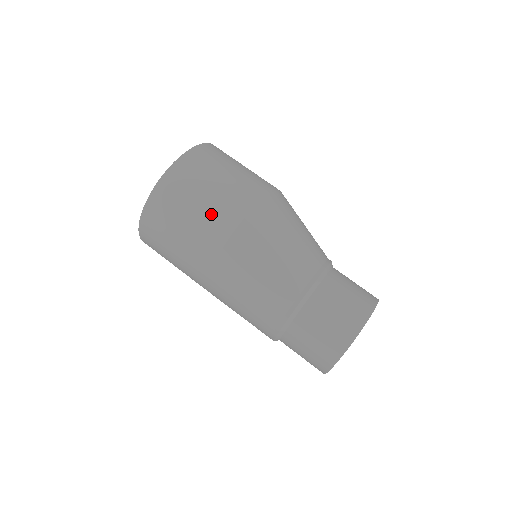
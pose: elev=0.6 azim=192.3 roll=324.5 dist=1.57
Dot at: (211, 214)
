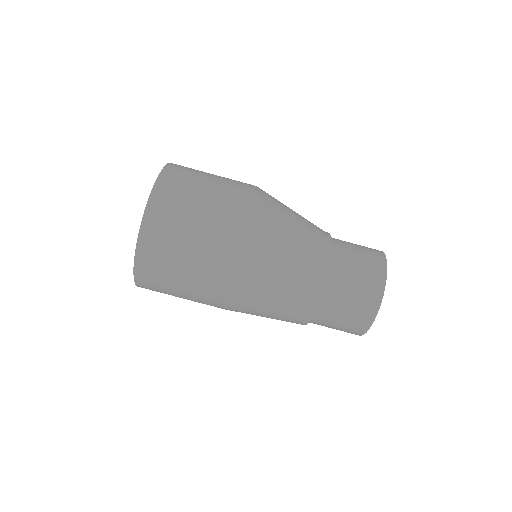
Dot at: (200, 277)
